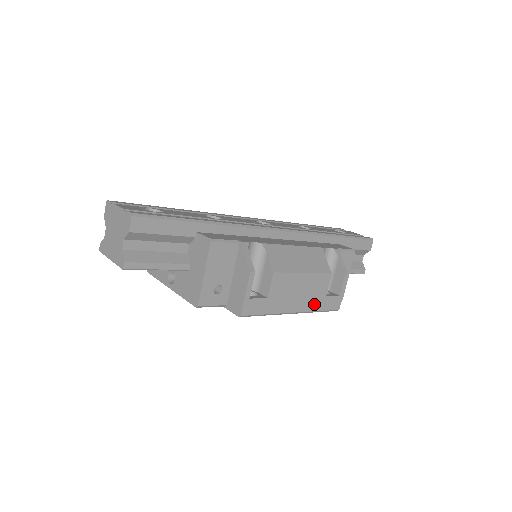
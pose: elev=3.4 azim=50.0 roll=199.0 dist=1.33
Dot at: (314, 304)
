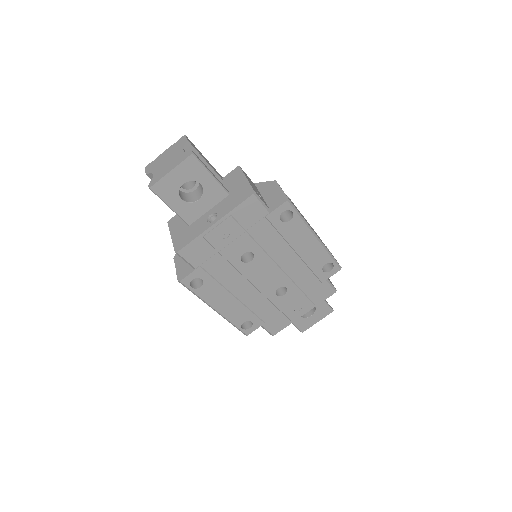
Dot at: occluded
